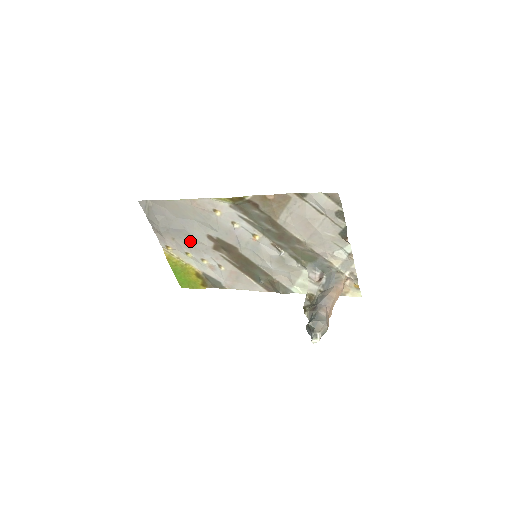
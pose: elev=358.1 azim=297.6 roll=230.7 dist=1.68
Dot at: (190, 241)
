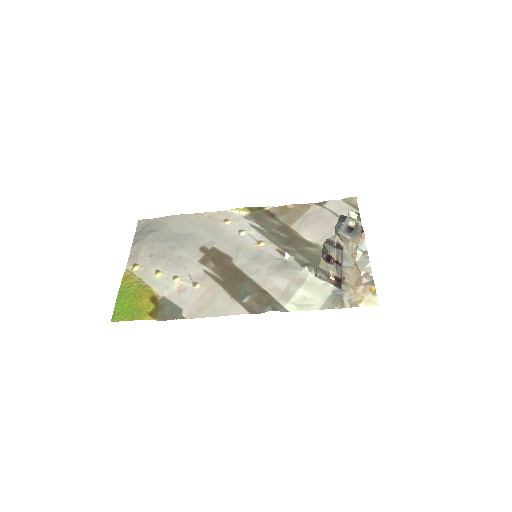
Dot at: (174, 255)
